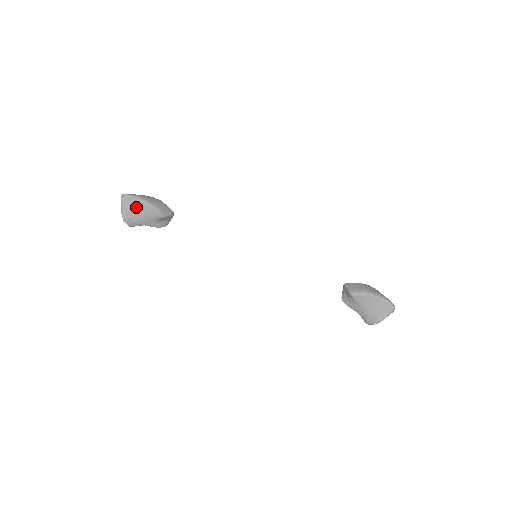
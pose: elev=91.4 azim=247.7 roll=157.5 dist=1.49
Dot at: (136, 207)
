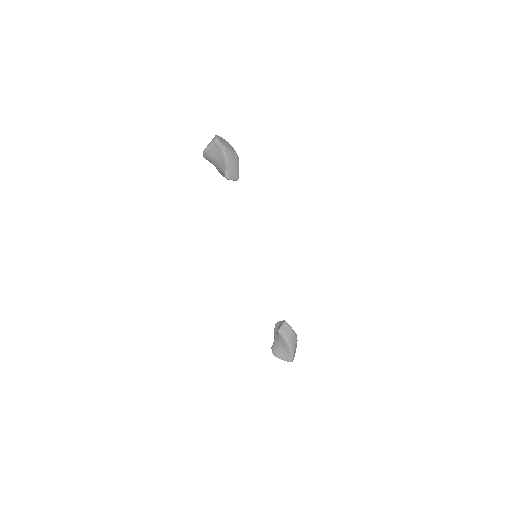
Dot at: (218, 154)
